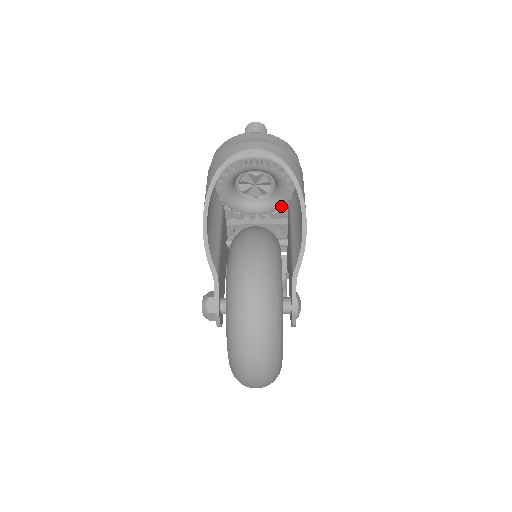
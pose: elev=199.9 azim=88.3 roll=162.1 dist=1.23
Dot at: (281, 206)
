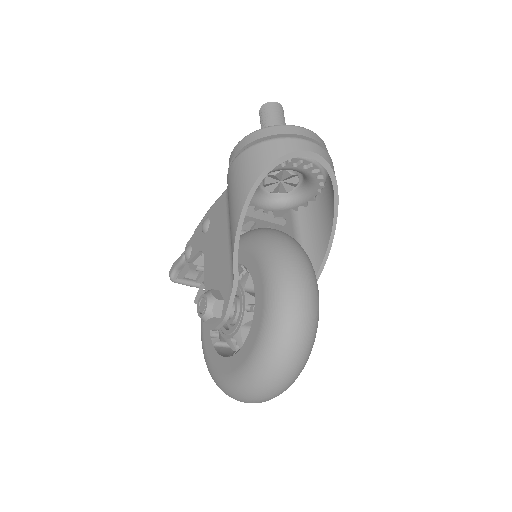
Dot at: occluded
